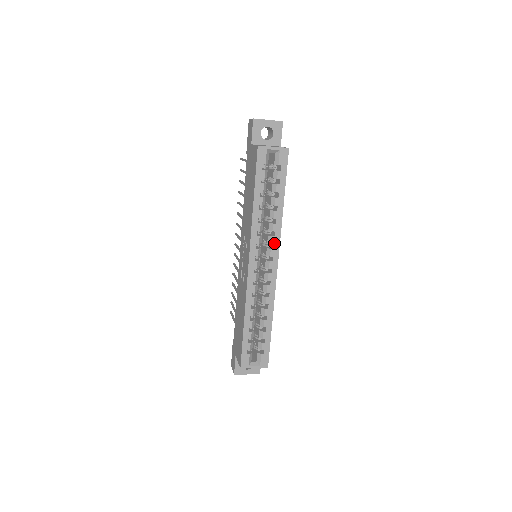
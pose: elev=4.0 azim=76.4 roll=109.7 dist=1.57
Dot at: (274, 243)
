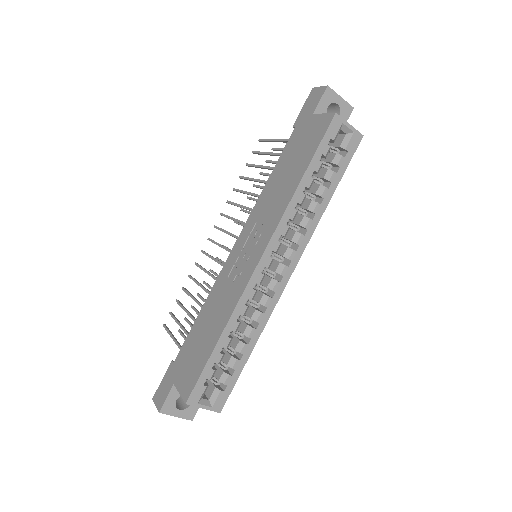
Dot at: (300, 244)
